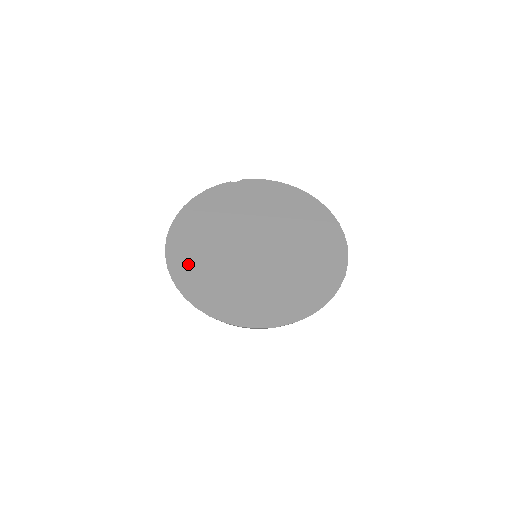
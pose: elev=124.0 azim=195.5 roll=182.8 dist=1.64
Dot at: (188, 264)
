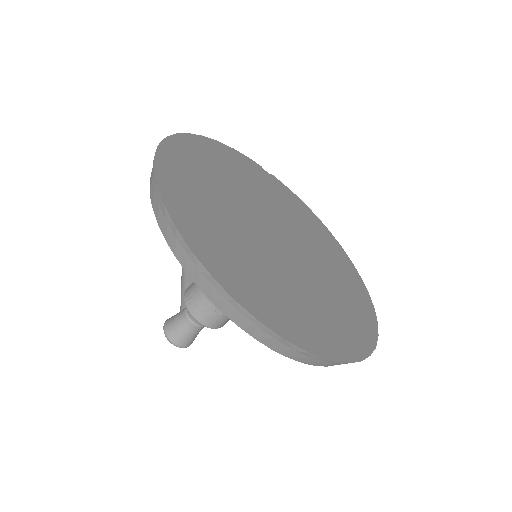
Dot at: (185, 178)
